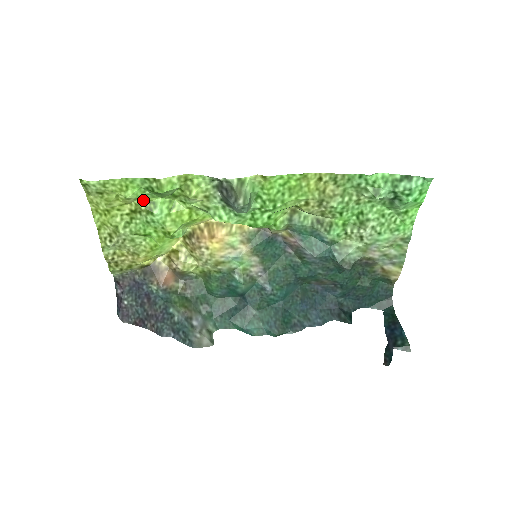
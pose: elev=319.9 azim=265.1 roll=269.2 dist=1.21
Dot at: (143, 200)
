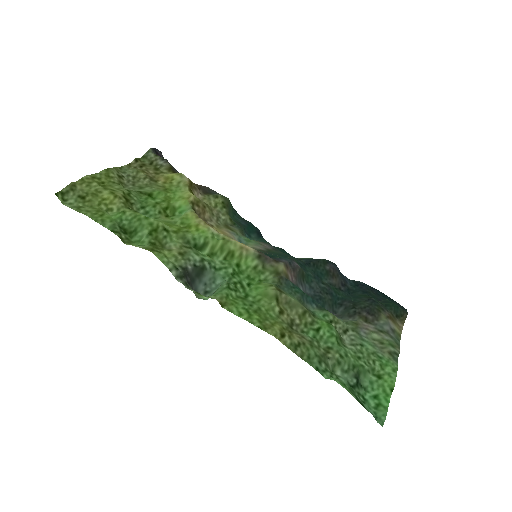
Dot at: (127, 210)
